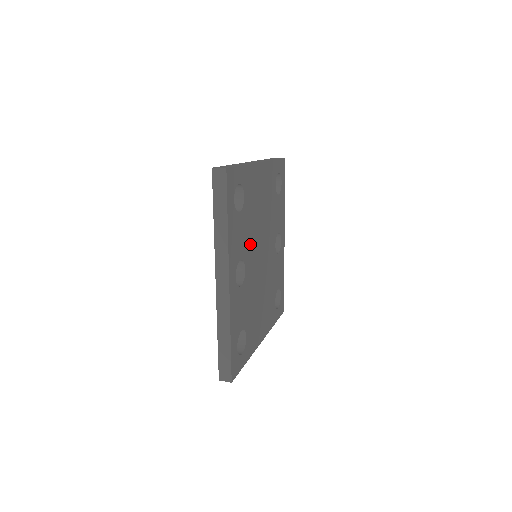
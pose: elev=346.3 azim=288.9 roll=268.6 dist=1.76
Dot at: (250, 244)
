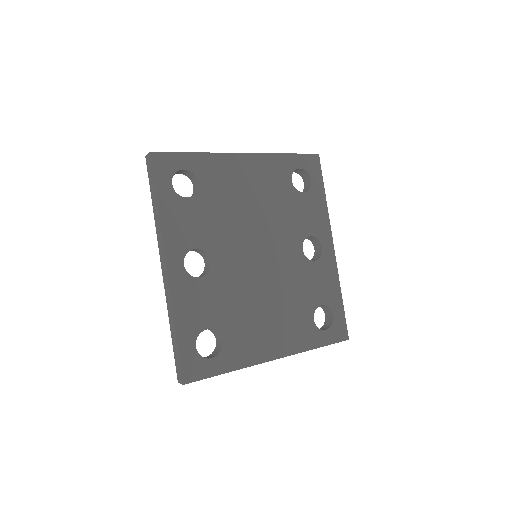
Dot at: (222, 236)
